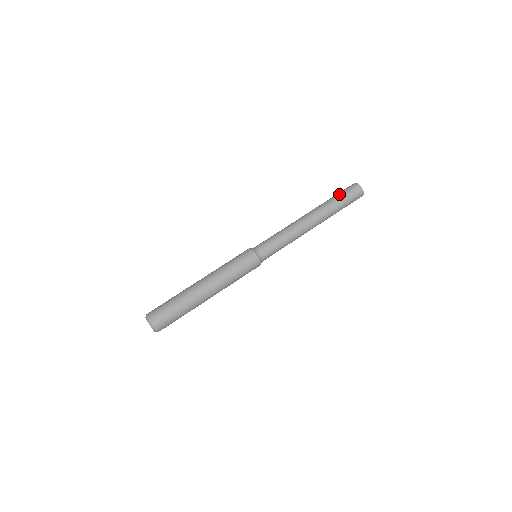
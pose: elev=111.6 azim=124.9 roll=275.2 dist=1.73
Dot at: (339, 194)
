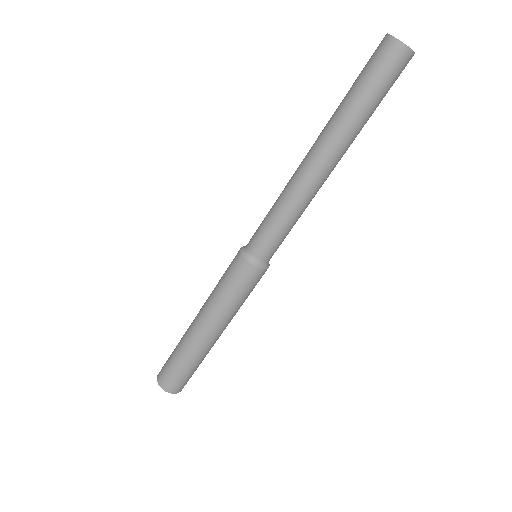
Dot at: (367, 89)
